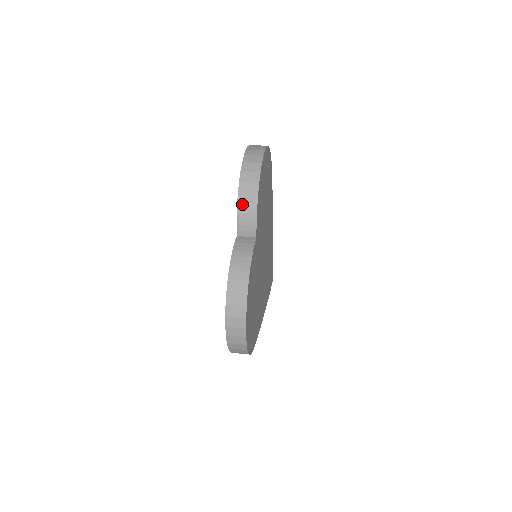
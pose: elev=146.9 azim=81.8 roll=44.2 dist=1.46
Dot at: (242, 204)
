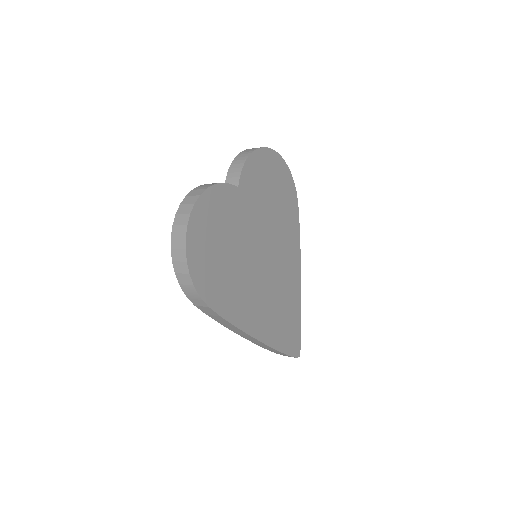
Dot at: (235, 163)
